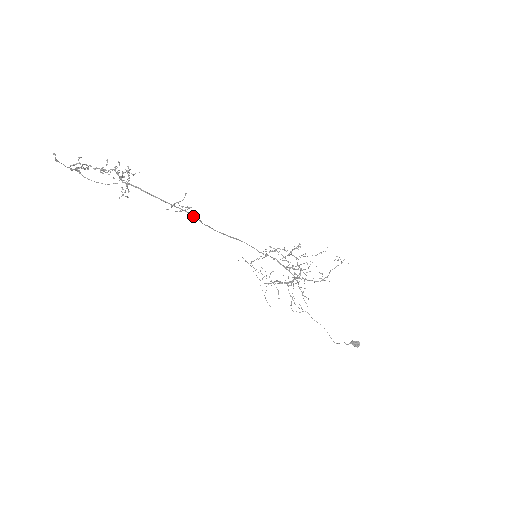
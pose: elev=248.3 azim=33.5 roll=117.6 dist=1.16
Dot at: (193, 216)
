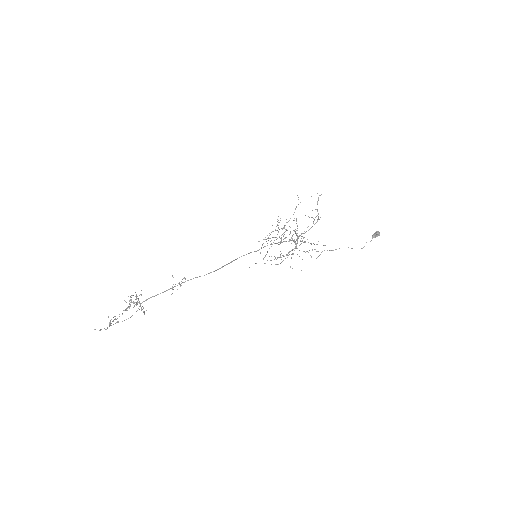
Dot at: occluded
